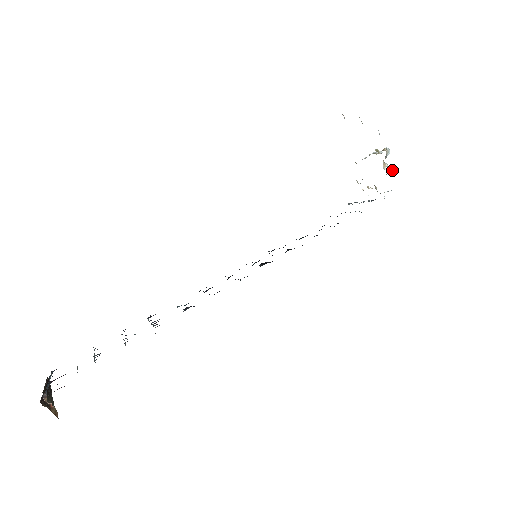
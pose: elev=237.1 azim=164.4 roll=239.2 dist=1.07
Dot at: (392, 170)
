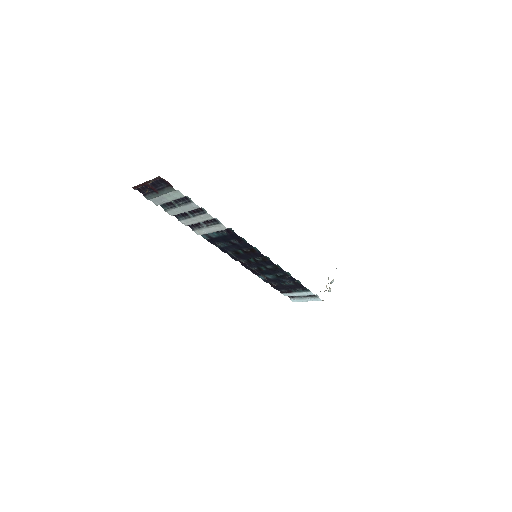
Dot at: (329, 290)
